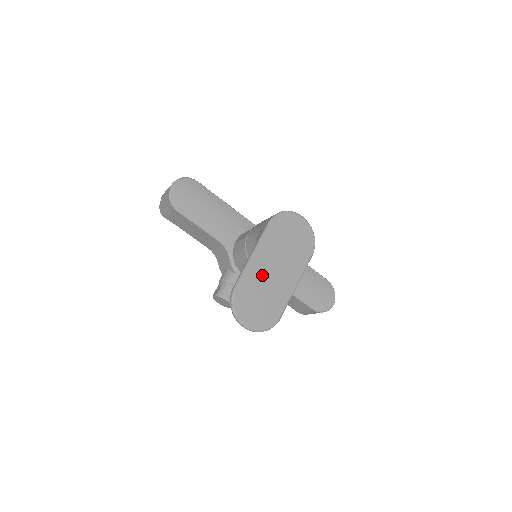
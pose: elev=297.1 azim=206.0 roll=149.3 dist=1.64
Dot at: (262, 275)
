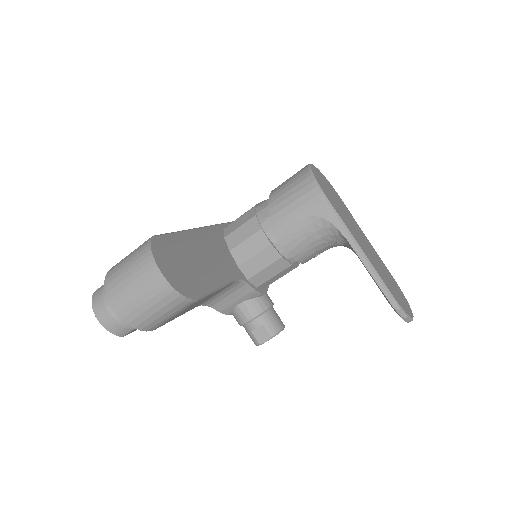
Dot at: (372, 259)
